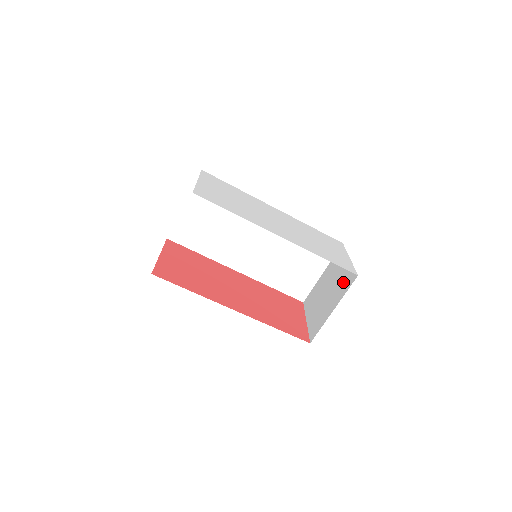
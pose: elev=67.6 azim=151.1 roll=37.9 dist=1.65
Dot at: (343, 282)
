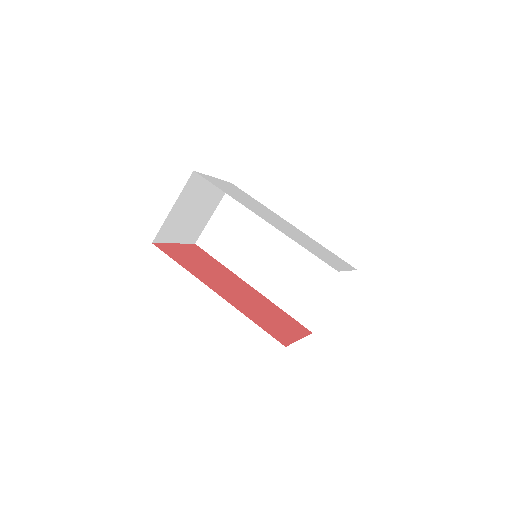
Dot at: occluded
